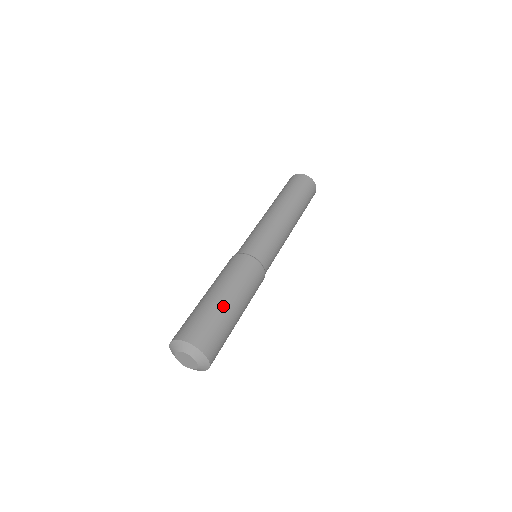
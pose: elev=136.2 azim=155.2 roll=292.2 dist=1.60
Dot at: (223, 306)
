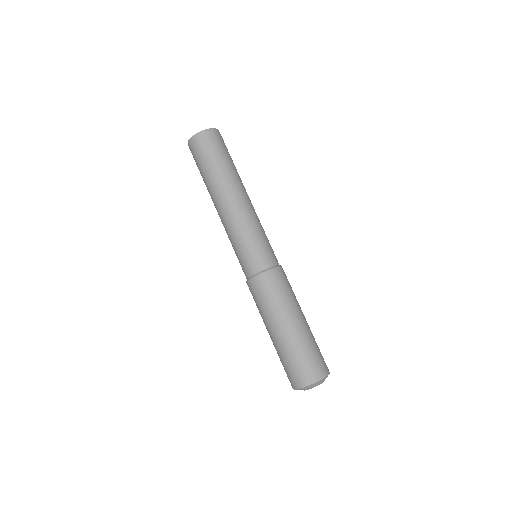
Dot at: (305, 330)
